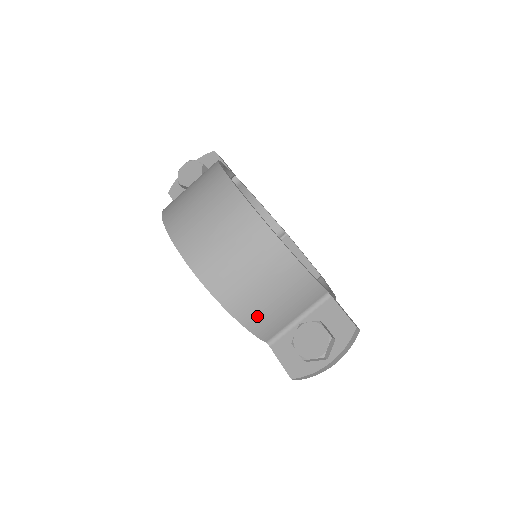
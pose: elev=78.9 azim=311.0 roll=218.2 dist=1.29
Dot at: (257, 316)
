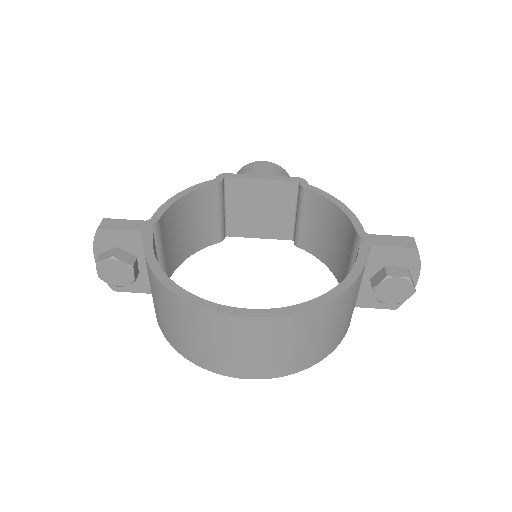
Dot at: (346, 327)
